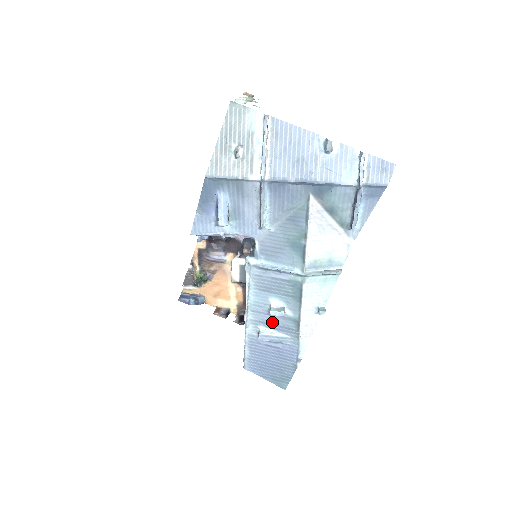
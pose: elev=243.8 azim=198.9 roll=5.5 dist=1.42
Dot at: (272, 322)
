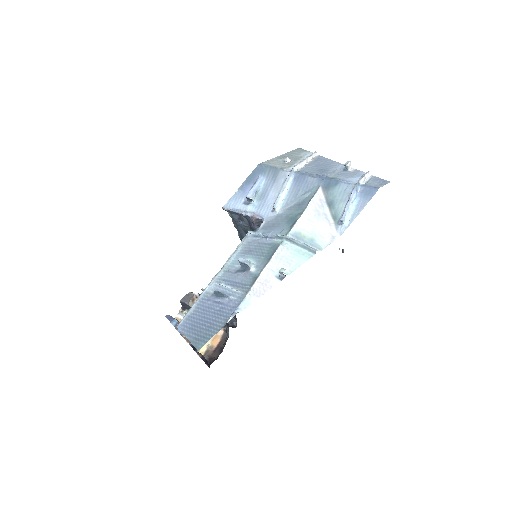
Dot at: (234, 279)
